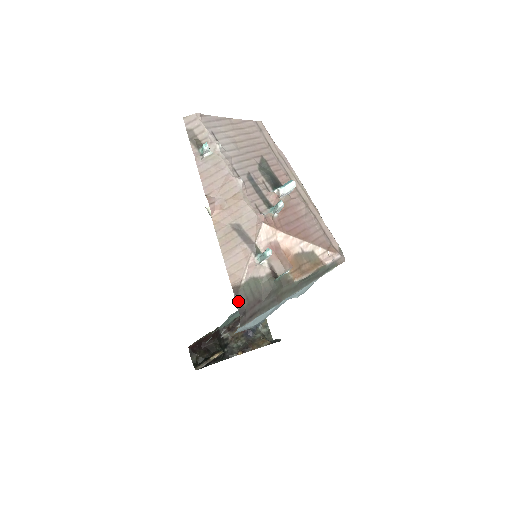
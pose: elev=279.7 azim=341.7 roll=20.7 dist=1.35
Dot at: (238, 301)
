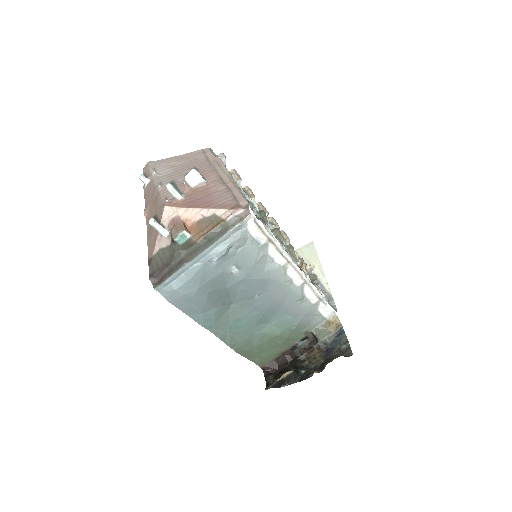
Dot at: (151, 268)
